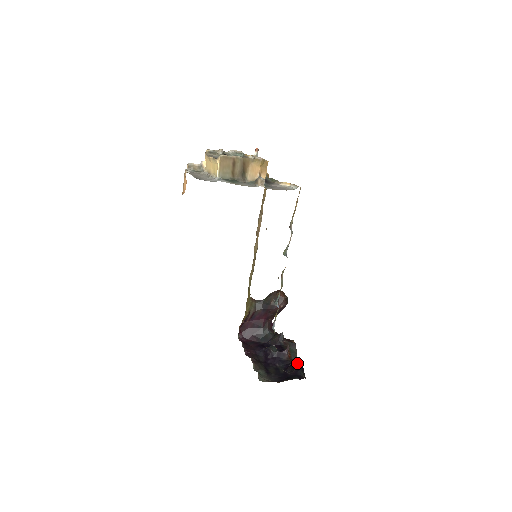
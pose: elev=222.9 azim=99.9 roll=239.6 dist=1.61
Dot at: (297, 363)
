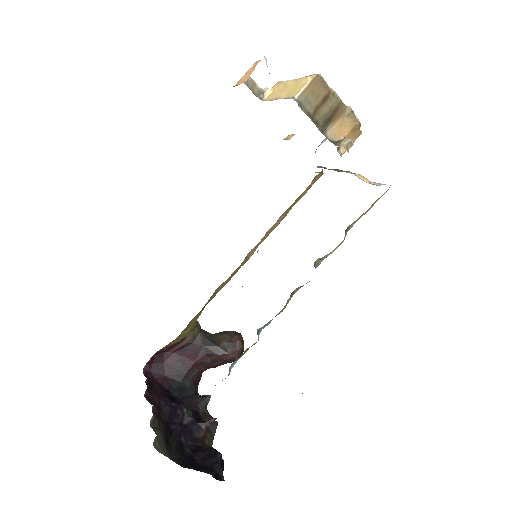
Dot at: occluded
